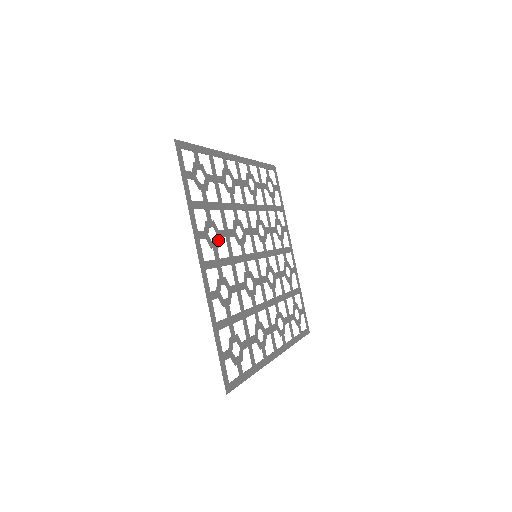
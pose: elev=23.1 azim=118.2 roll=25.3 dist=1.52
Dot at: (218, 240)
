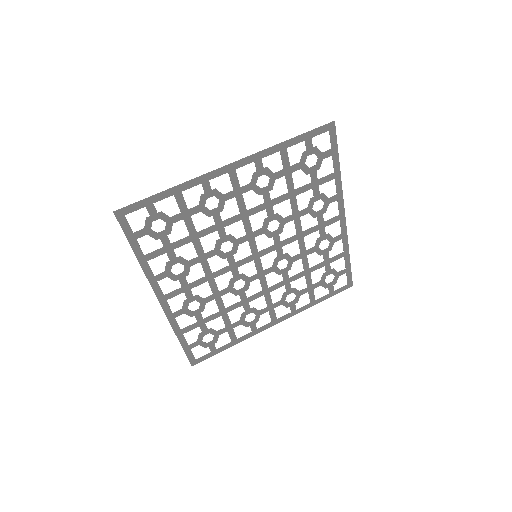
Dot at: (187, 270)
